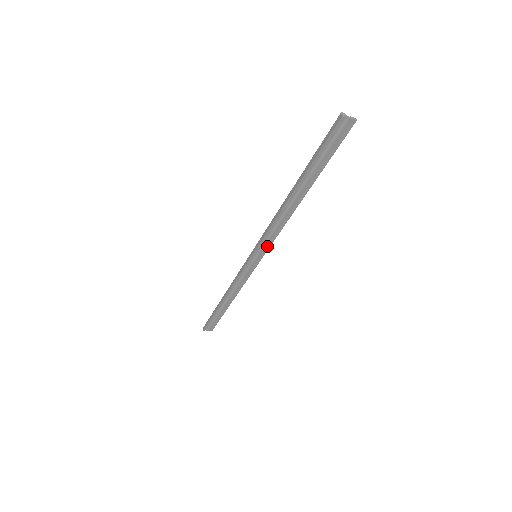
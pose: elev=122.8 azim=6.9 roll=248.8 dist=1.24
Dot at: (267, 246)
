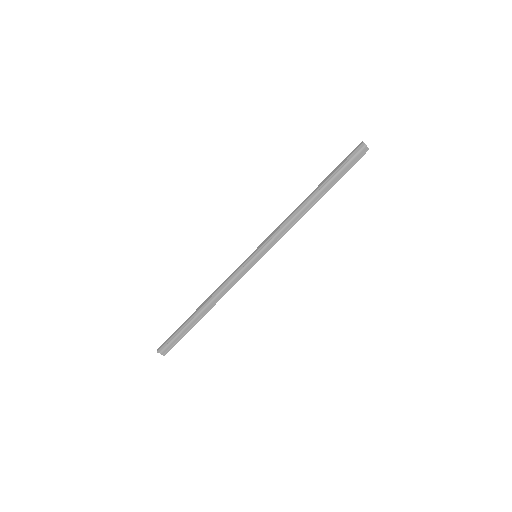
Dot at: (270, 246)
